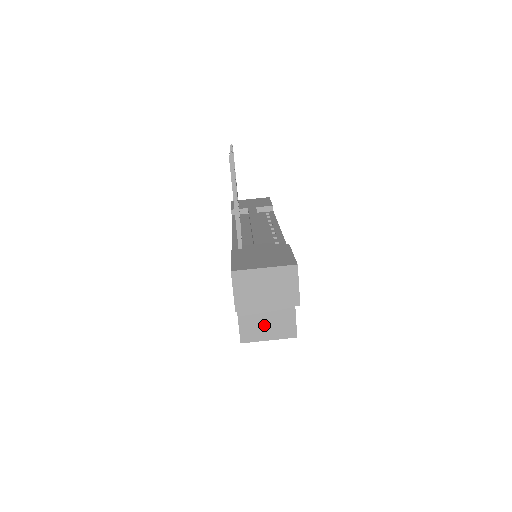
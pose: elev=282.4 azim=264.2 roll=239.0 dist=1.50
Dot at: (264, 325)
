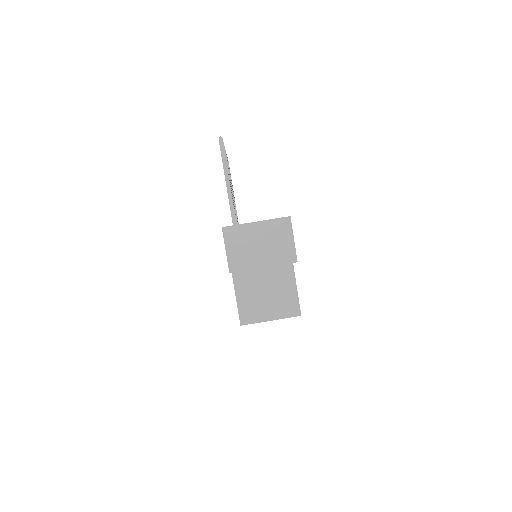
Dot at: (264, 303)
